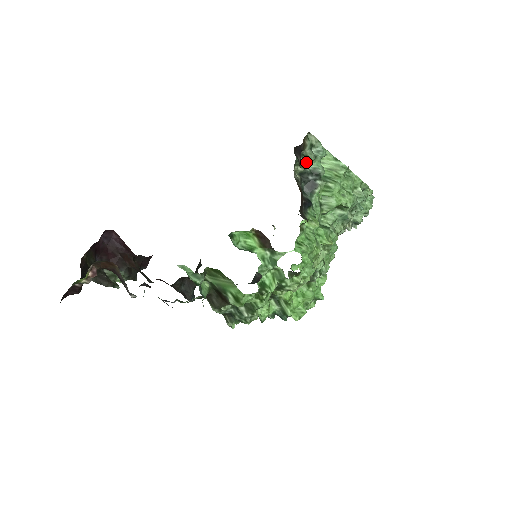
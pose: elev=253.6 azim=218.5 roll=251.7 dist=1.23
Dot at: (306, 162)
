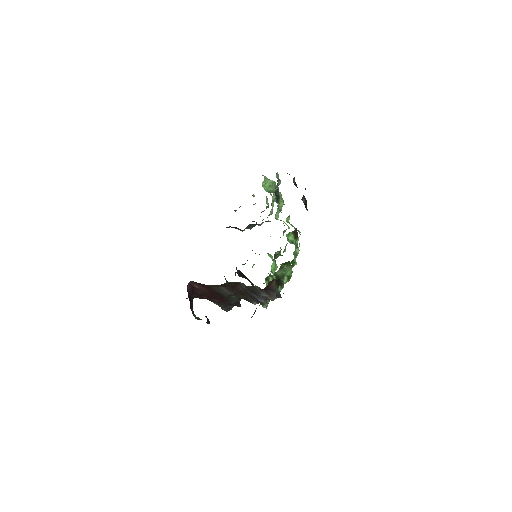
Dot at: occluded
